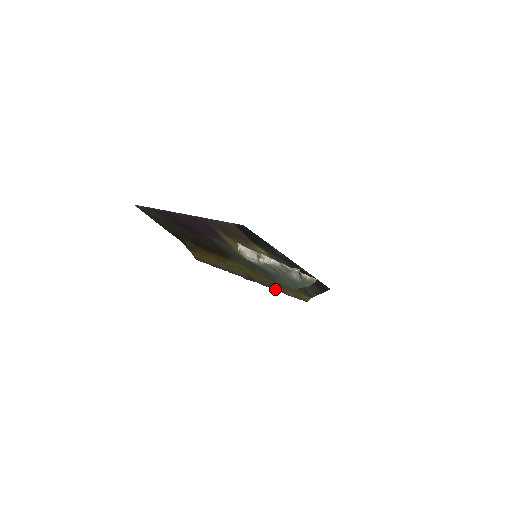
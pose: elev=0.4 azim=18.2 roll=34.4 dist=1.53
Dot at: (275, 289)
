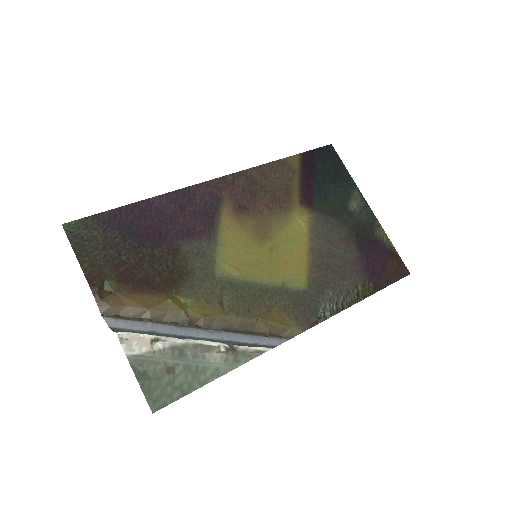
Dot at: (234, 329)
